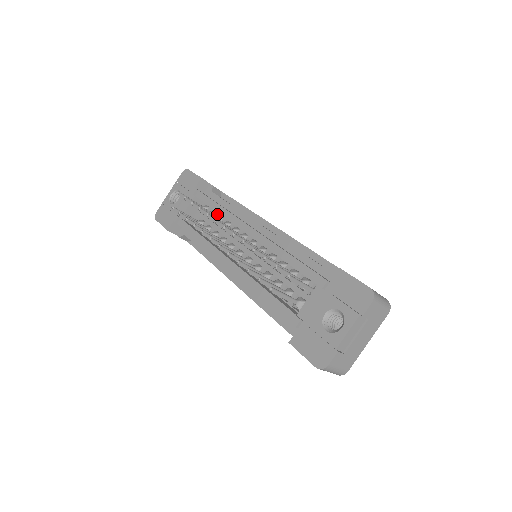
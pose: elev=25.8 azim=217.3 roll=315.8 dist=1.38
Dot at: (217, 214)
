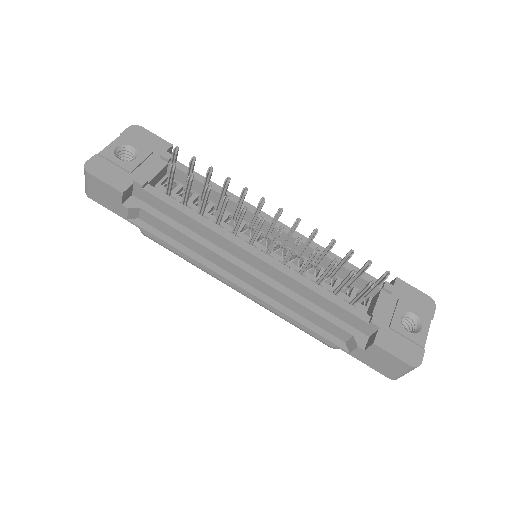
Dot at: (197, 195)
